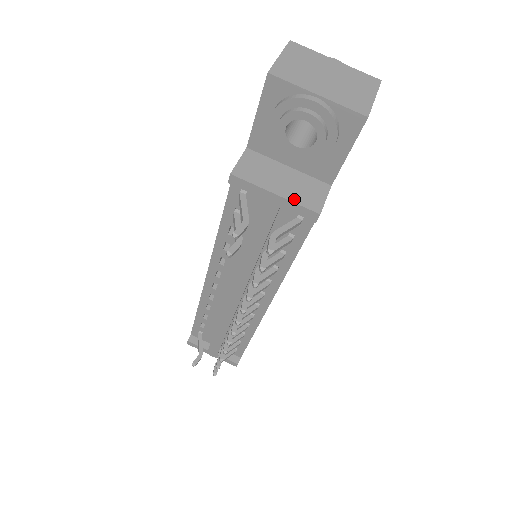
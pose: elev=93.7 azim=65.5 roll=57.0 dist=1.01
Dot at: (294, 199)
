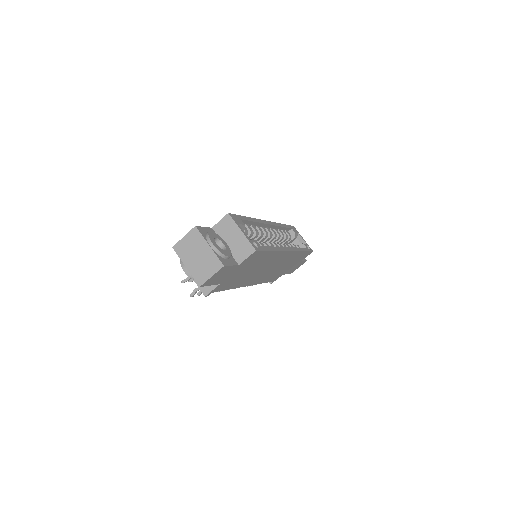
Dot at: occluded
